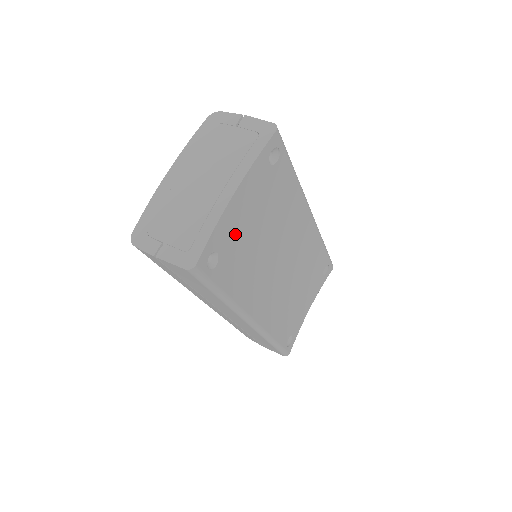
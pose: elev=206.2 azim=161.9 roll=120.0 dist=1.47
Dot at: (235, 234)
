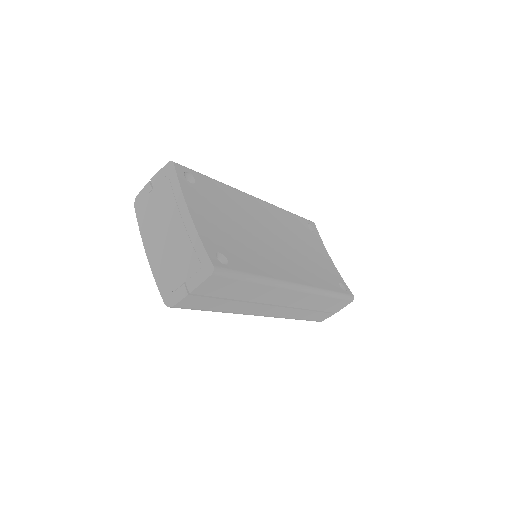
Dot at: (218, 236)
